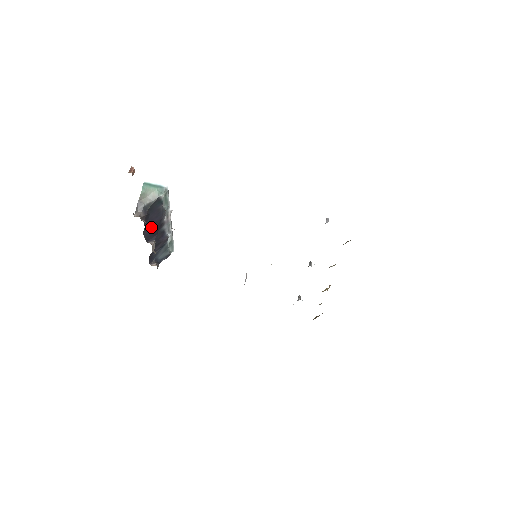
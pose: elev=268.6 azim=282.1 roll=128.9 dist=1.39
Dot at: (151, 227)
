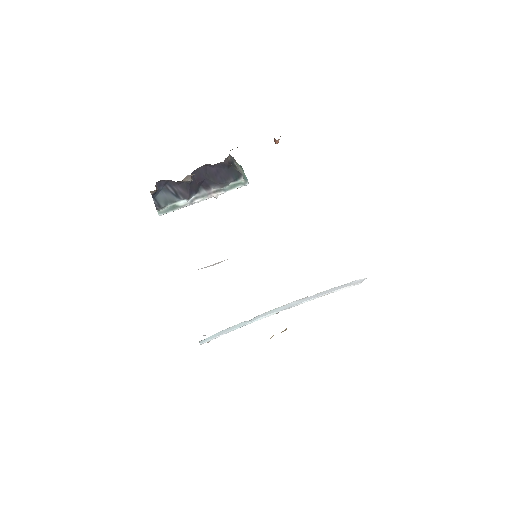
Dot at: (209, 174)
